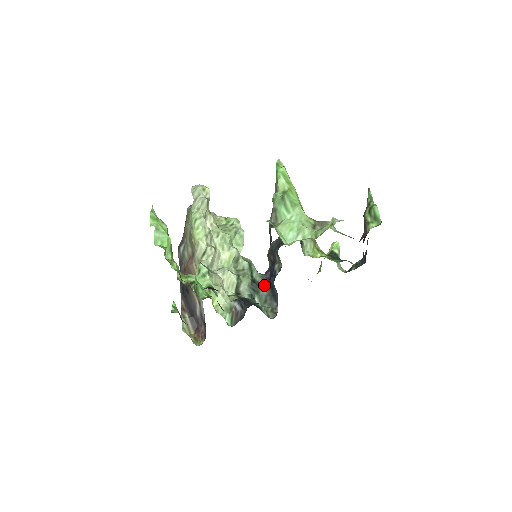
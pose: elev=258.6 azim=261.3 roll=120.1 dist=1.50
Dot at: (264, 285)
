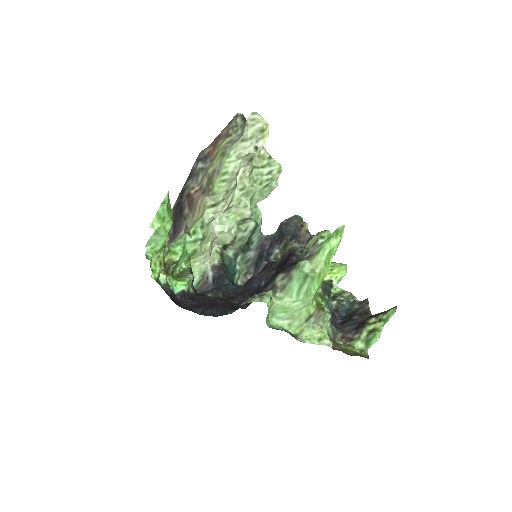
Dot at: (256, 247)
